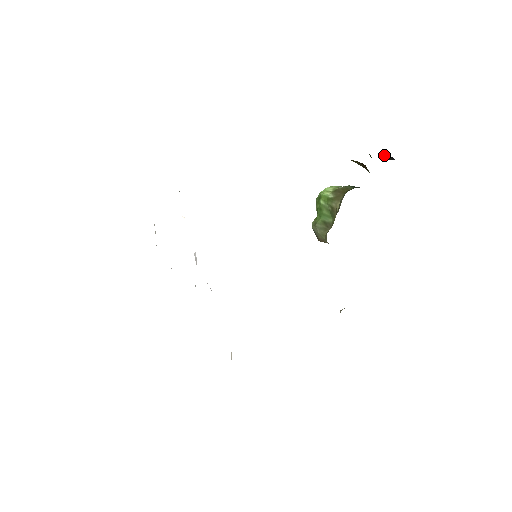
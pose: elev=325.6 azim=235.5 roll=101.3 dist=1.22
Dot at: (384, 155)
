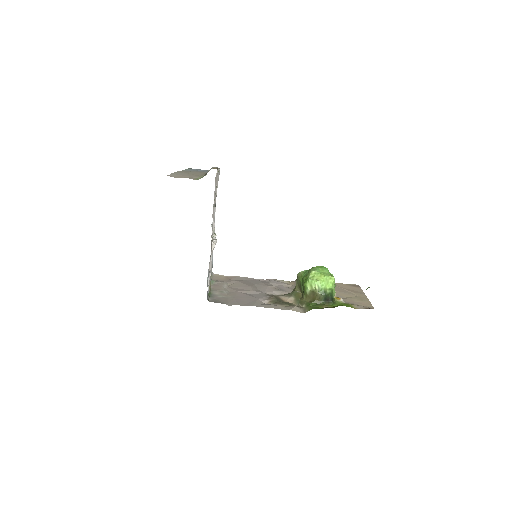
Dot at: occluded
